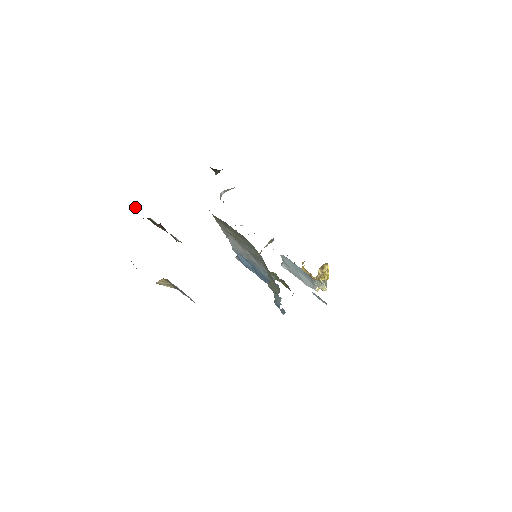
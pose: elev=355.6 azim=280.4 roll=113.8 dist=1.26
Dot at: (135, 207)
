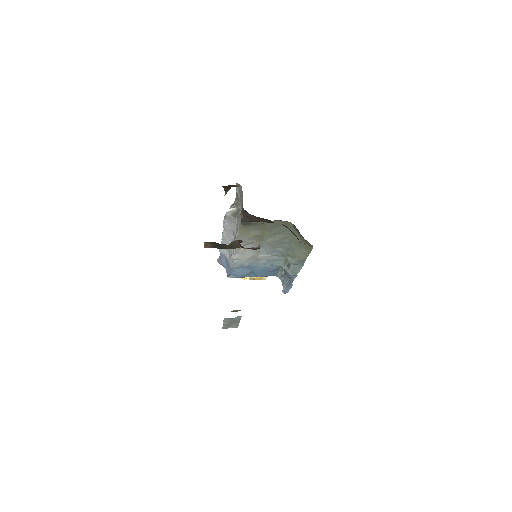
Dot at: (207, 246)
